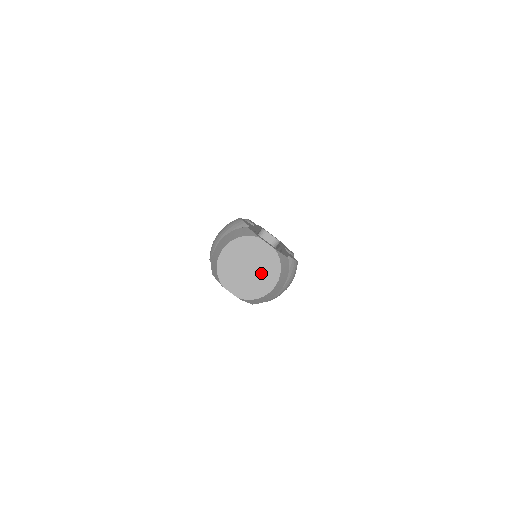
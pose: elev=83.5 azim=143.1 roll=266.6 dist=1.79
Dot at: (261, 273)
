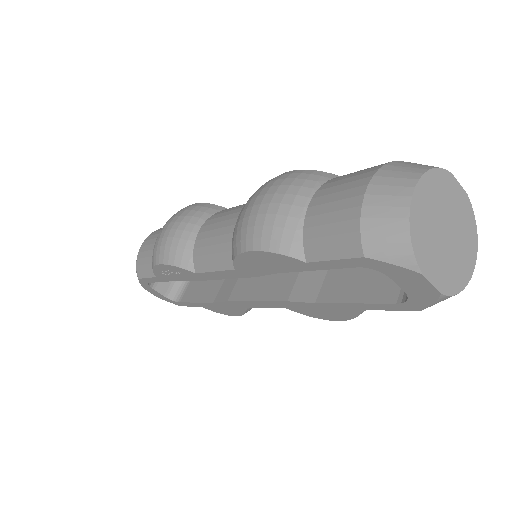
Dot at: (460, 240)
